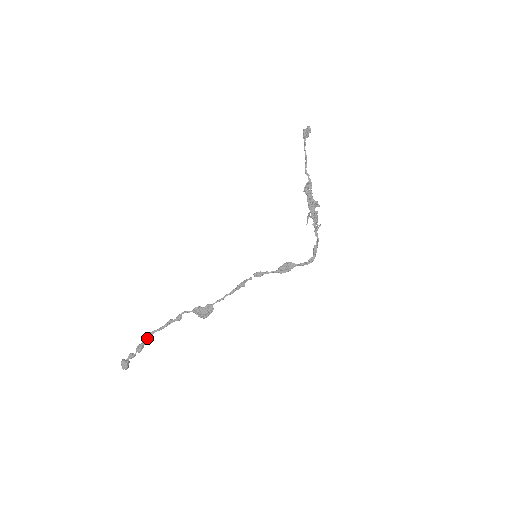
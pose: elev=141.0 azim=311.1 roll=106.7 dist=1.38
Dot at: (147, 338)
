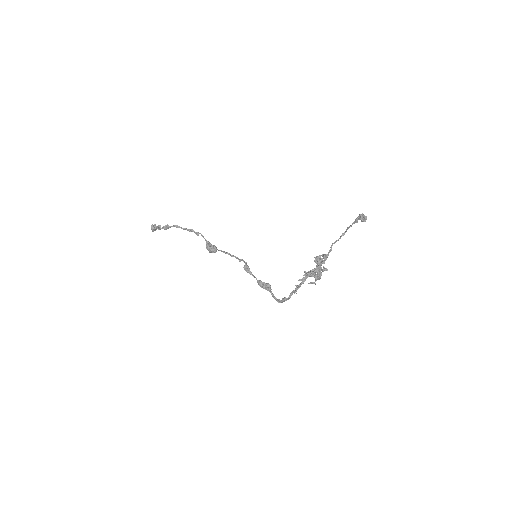
Dot at: (173, 226)
